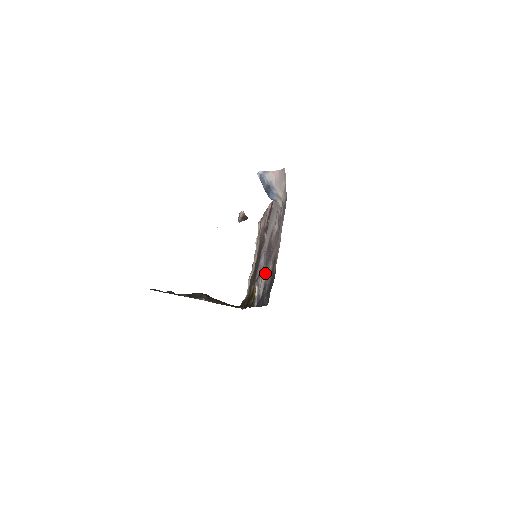
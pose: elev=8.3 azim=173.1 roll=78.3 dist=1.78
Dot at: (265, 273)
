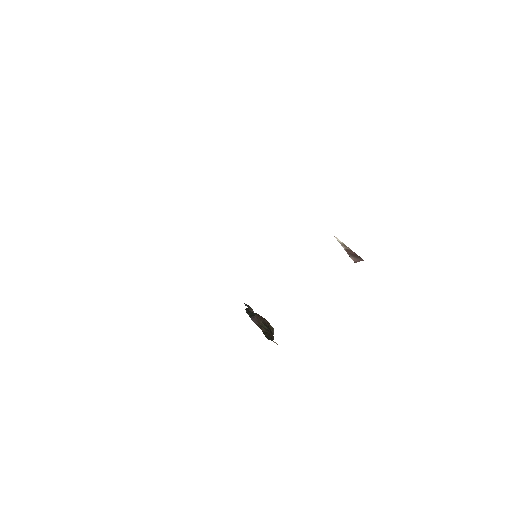
Dot at: occluded
